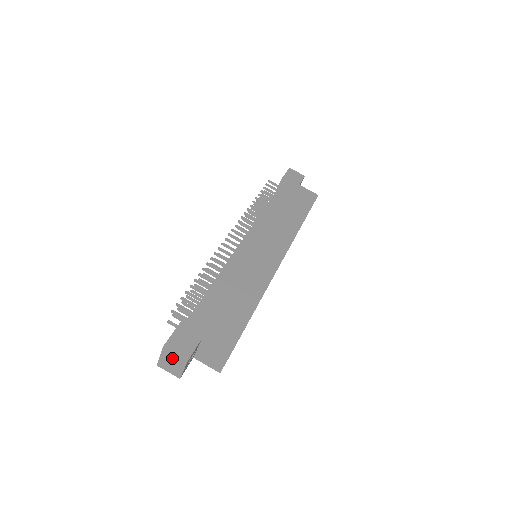
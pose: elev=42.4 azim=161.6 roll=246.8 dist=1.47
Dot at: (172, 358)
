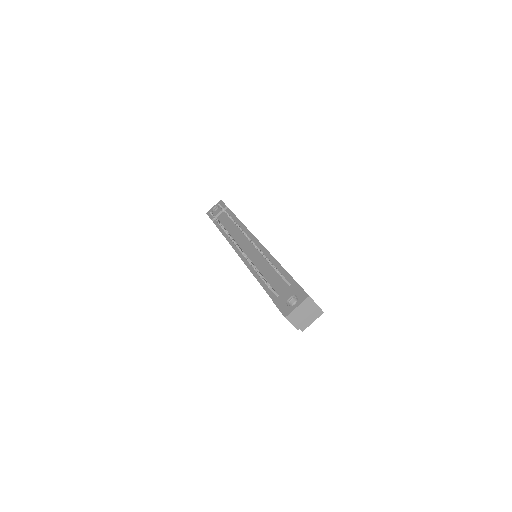
Dot at: (309, 307)
